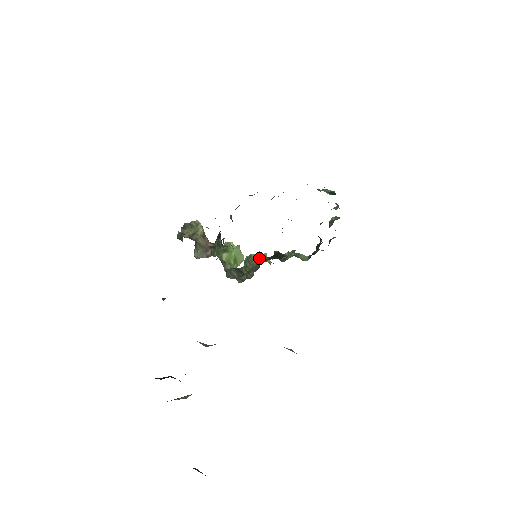
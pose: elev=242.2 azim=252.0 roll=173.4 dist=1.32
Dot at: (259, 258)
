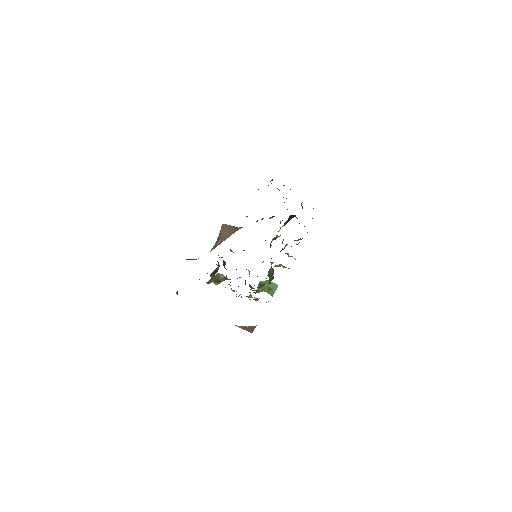
Dot at: occluded
